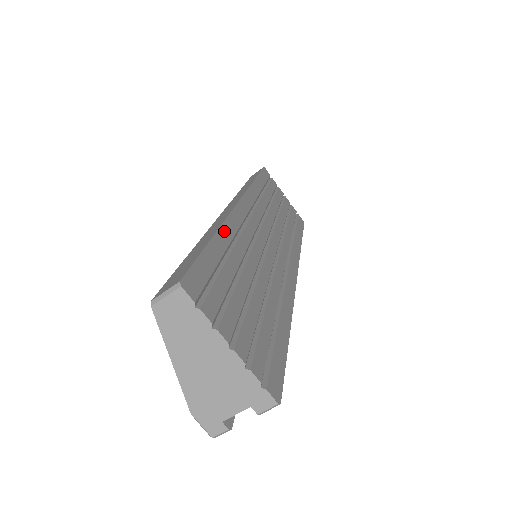
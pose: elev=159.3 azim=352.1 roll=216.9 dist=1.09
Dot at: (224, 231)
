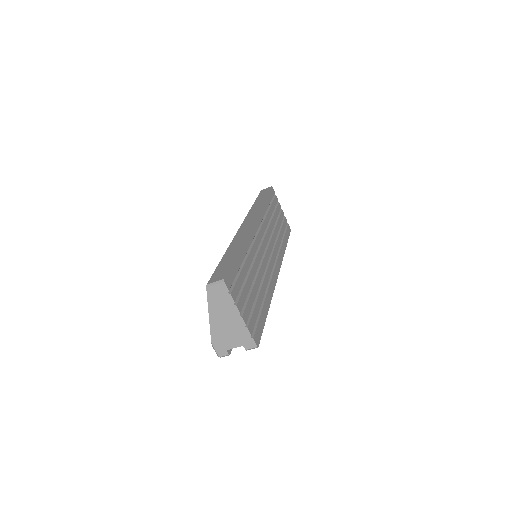
Dot at: (244, 246)
